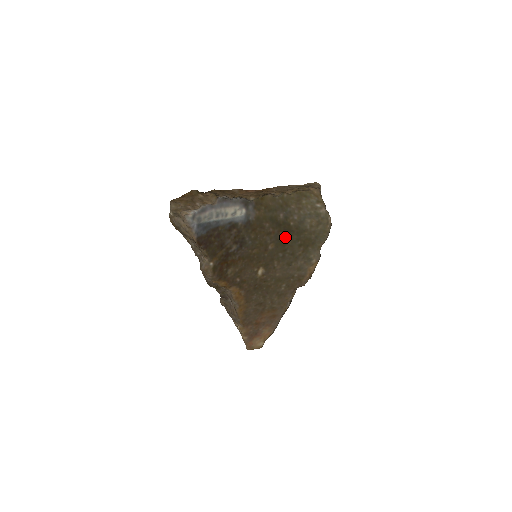
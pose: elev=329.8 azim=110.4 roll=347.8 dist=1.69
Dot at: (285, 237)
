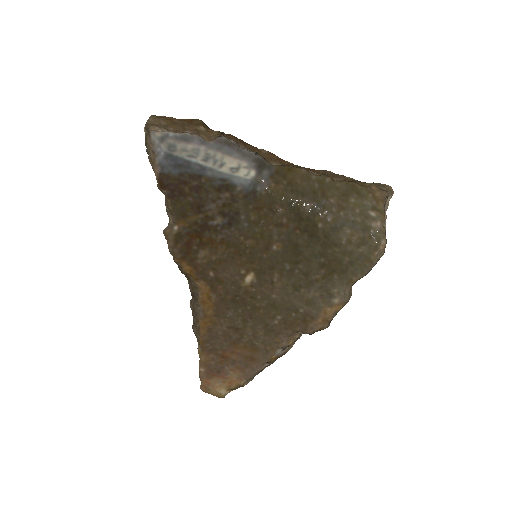
Dot at: (303, 242)
